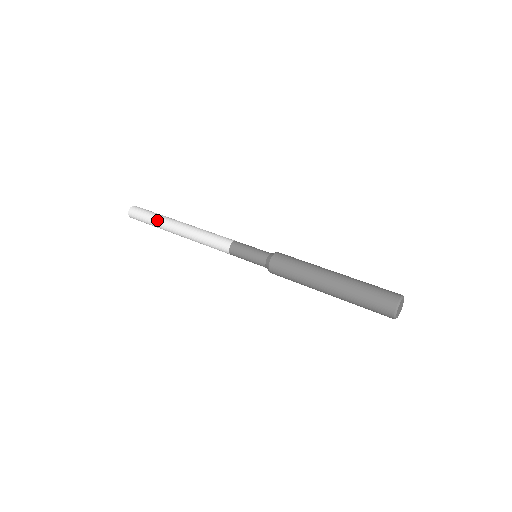
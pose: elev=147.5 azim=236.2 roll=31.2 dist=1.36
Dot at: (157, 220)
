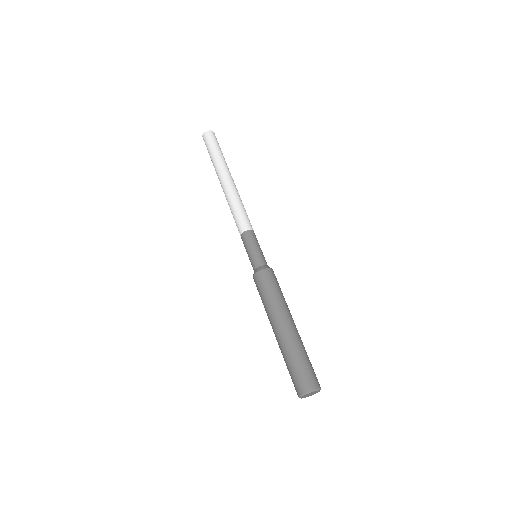
Dot at: (217, 159)
